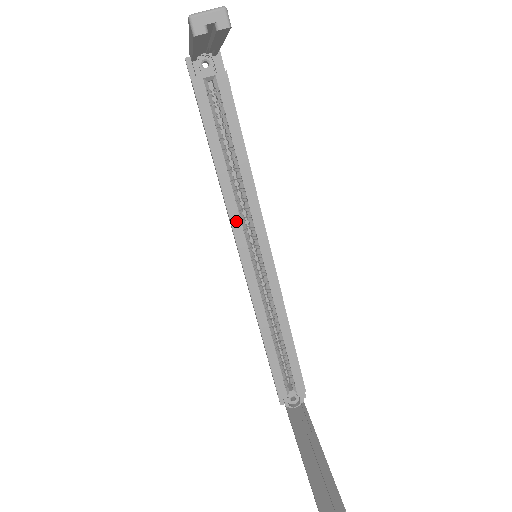
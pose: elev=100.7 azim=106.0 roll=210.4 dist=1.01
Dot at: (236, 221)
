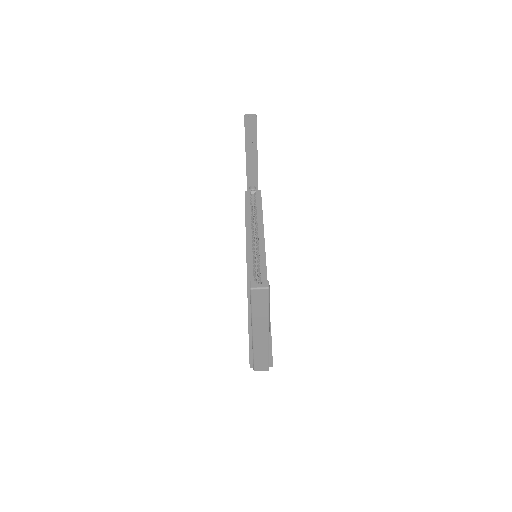
Dot at: (249, 238)
